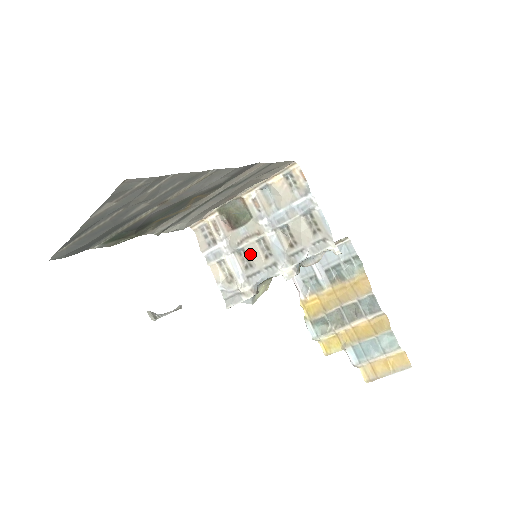
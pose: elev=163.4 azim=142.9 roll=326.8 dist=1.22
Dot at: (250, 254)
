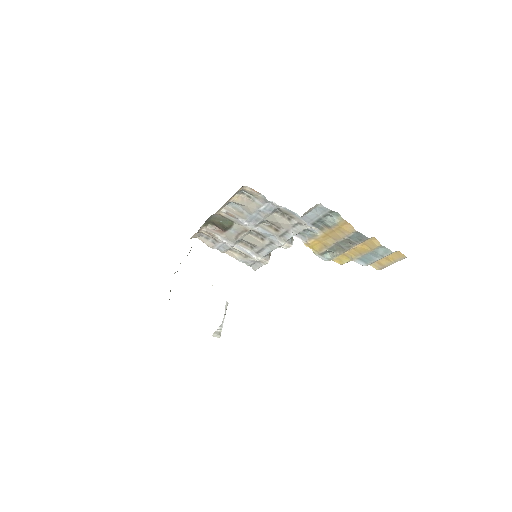
Dot at: (249, 241)
